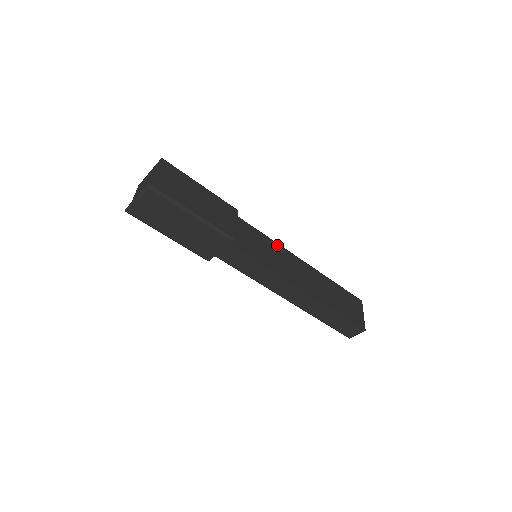
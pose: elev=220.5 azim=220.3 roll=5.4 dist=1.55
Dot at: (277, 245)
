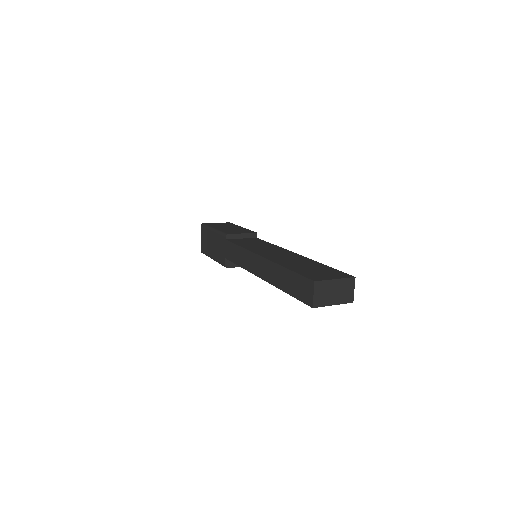
Dot at: (277, 247)
